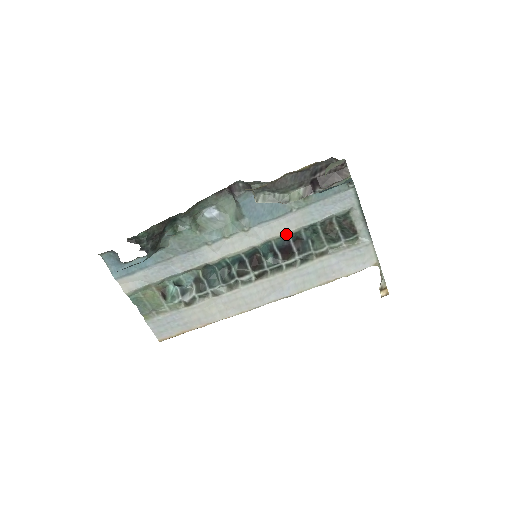
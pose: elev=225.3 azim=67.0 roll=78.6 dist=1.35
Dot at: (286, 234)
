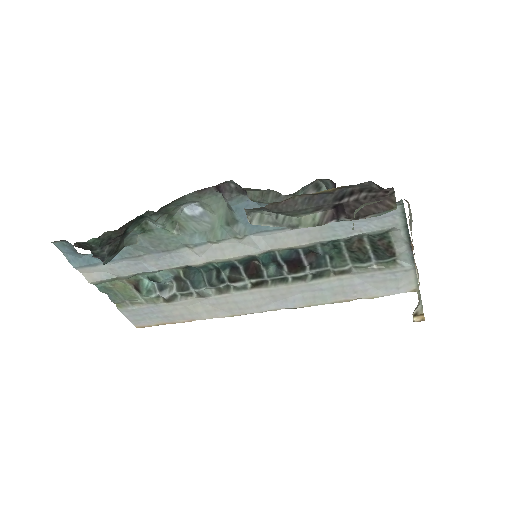
Dot at: (295, 247)
